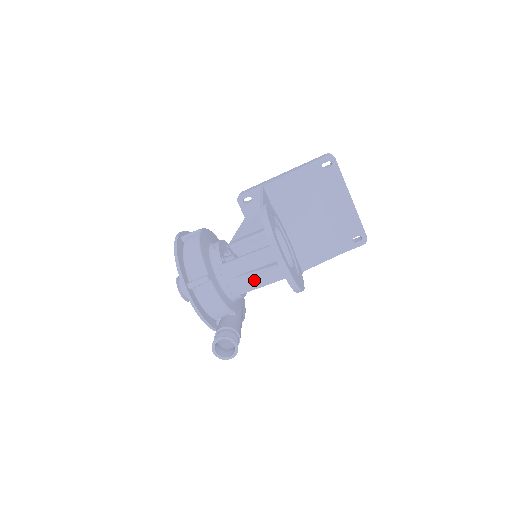
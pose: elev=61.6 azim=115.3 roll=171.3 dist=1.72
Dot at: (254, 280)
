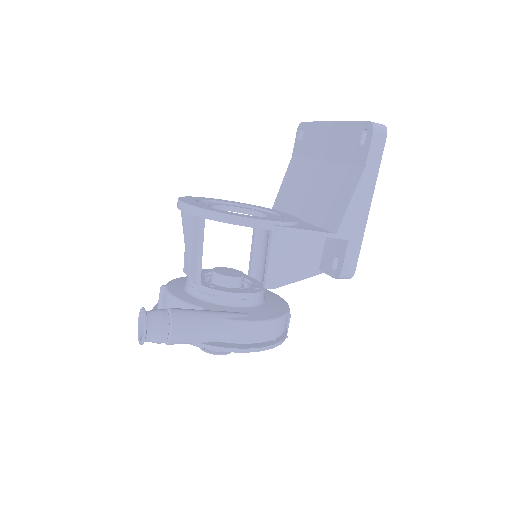
Dot at: (194, 253)
